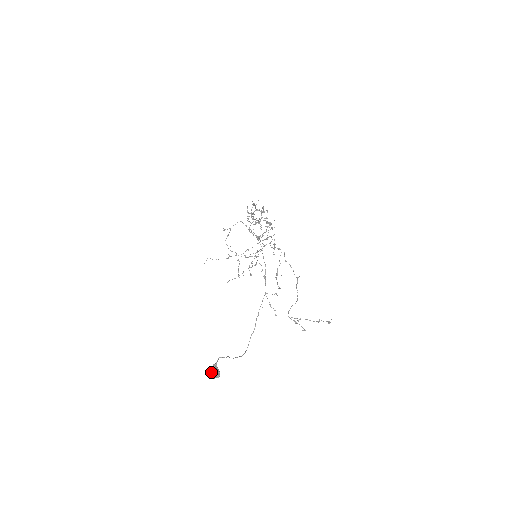
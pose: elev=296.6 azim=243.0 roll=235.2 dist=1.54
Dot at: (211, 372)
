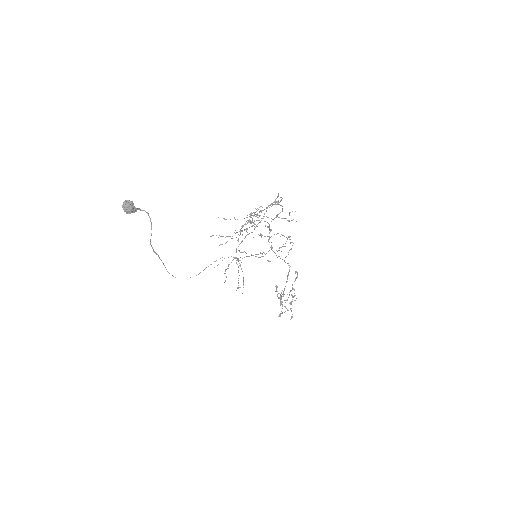
Dot at: (128, 203)
